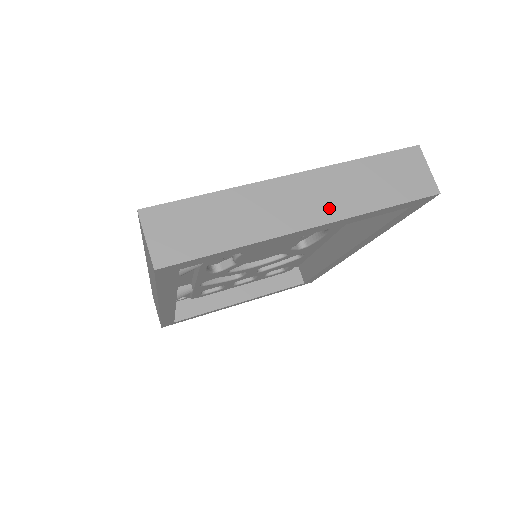
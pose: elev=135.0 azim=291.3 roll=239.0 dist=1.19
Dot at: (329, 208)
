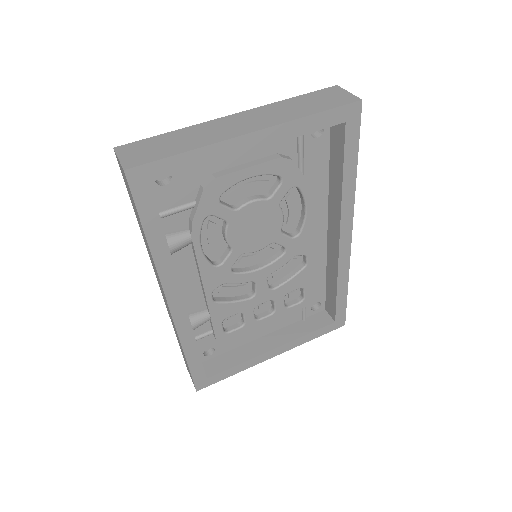
Dot at: (267, 122)
